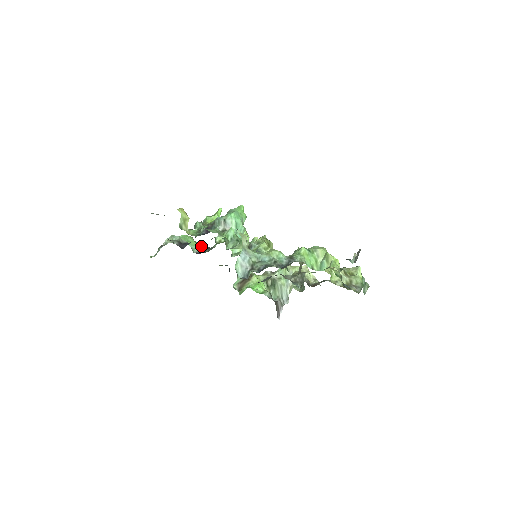
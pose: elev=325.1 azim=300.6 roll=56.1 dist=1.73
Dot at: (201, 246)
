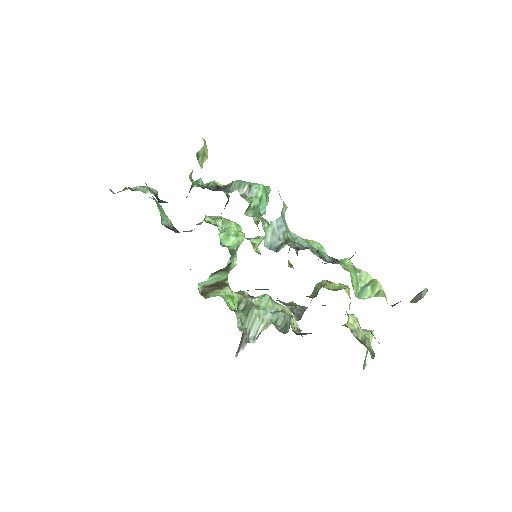
Dot at: occluded
